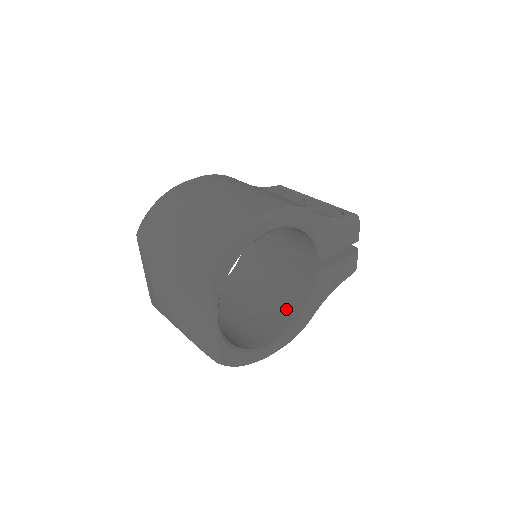
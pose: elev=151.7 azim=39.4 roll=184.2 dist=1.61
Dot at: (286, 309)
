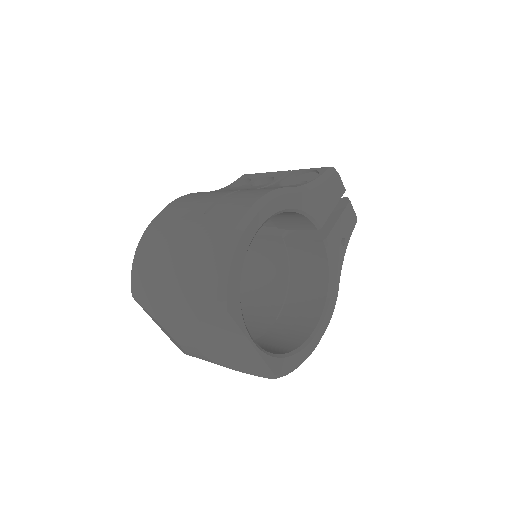
Dot at: (310, 291)
